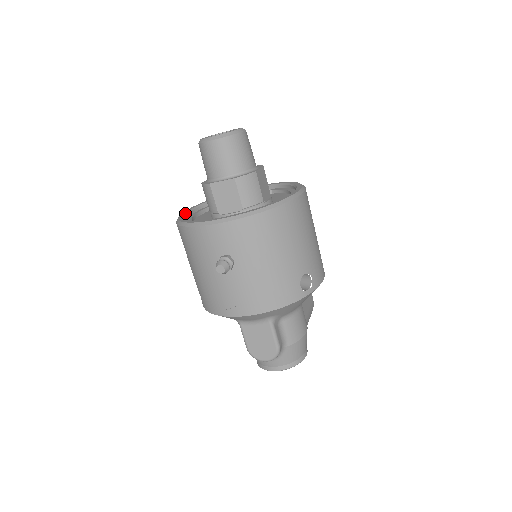
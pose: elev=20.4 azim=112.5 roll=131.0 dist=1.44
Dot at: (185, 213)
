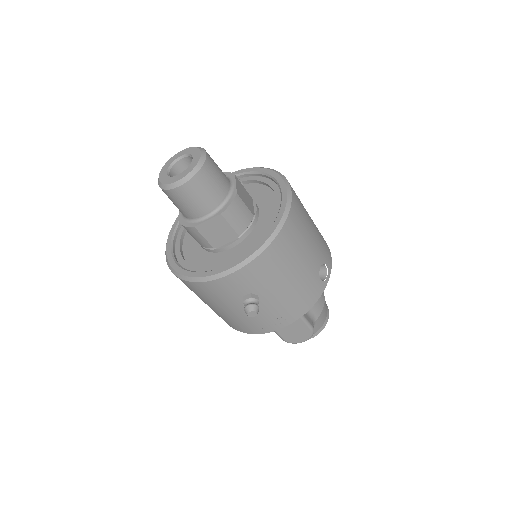
Dot at: (171, 252)
